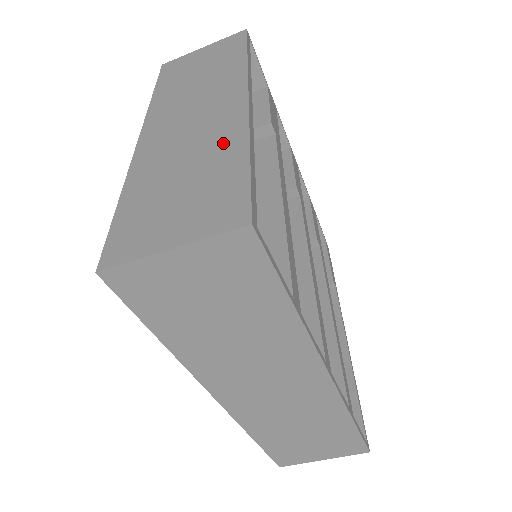
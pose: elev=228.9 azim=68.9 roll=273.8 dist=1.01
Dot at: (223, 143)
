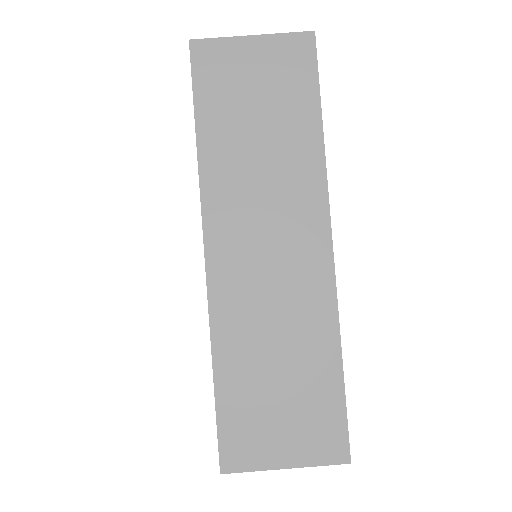
Dot at: occluded
